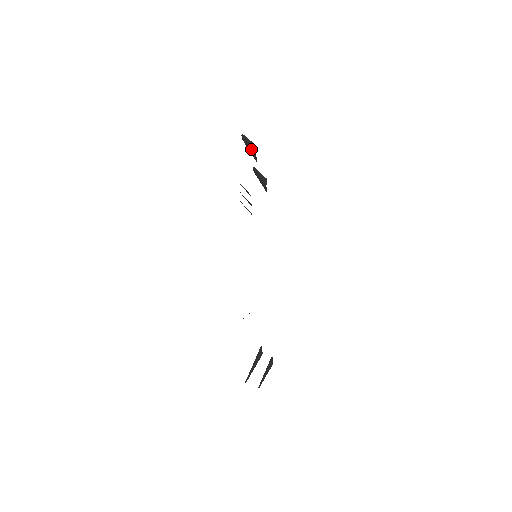
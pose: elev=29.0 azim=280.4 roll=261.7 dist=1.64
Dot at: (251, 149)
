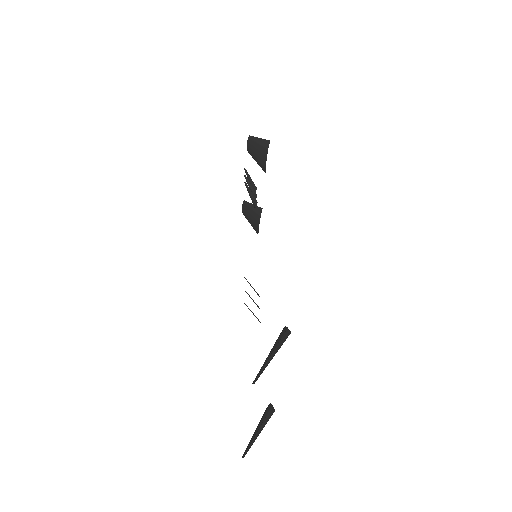
Dot at: (261, 147)
